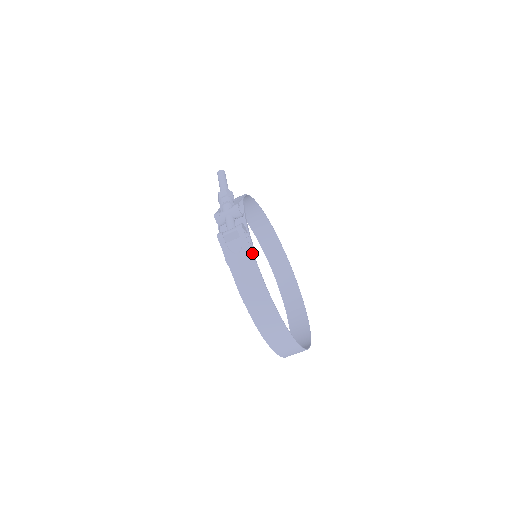
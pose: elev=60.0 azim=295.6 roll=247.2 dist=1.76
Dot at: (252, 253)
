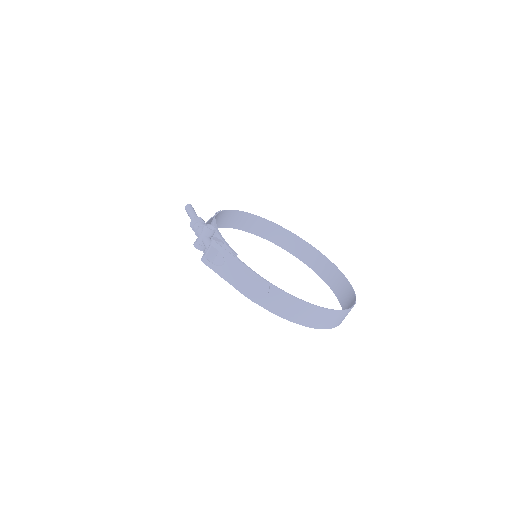
Dot at: (233, 256)
